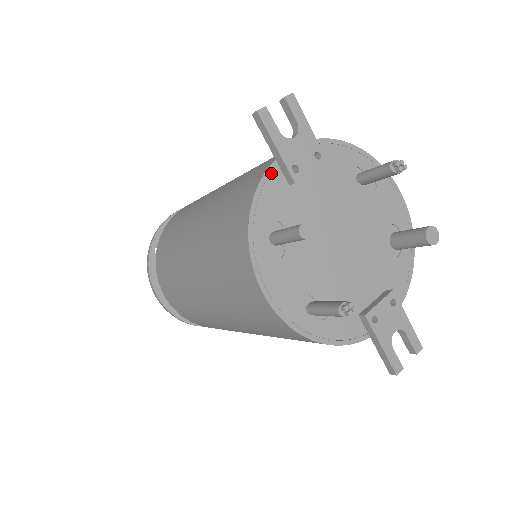
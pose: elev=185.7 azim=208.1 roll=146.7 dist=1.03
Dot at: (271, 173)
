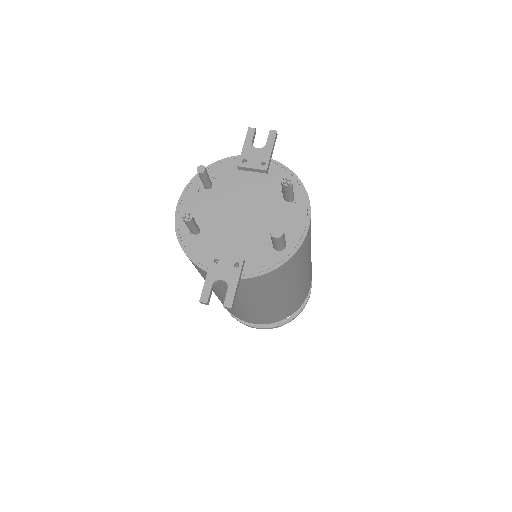
Dot at: (234, 159)
